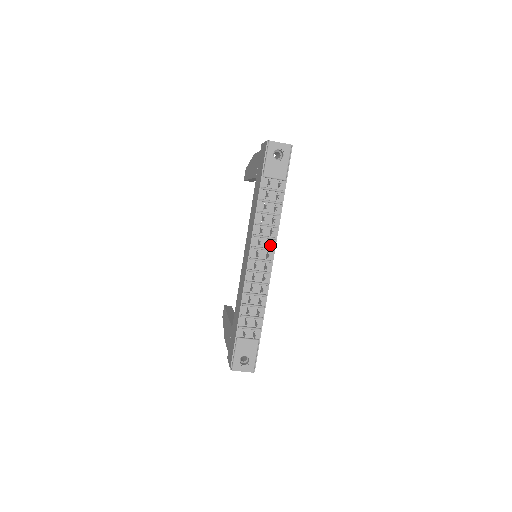
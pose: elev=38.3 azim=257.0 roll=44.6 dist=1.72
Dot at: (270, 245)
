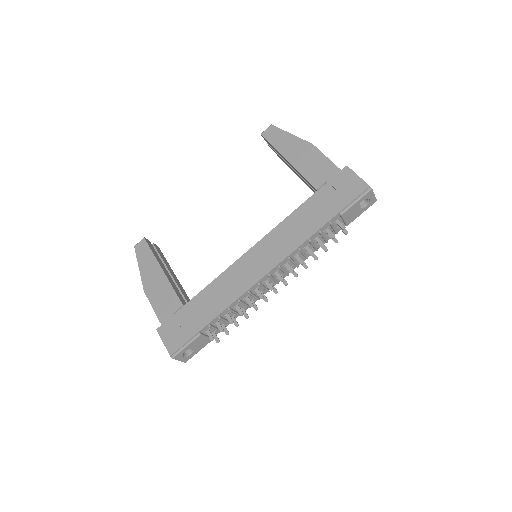
Dot at: (296, 276)
